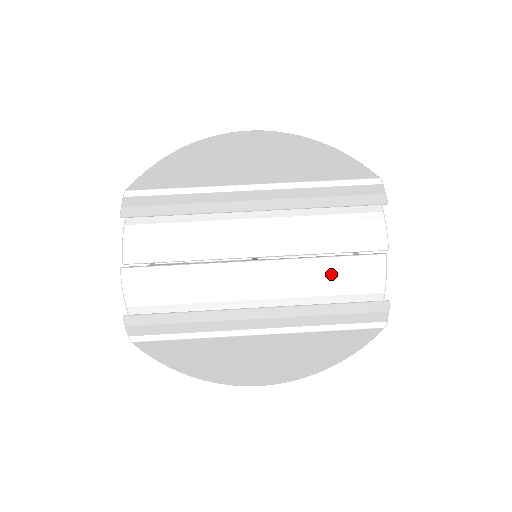
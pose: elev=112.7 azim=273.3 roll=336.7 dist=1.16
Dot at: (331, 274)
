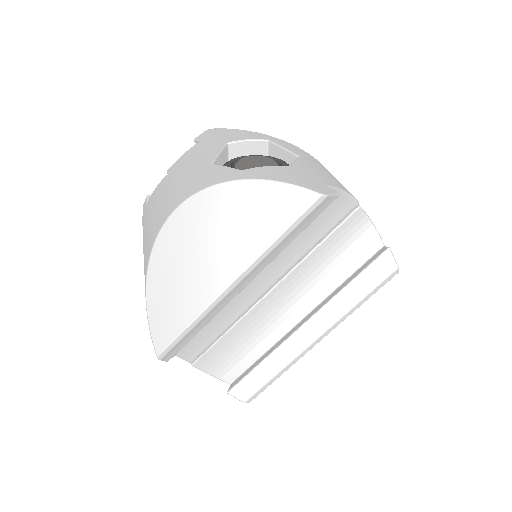
Dot at: (330, 254)
